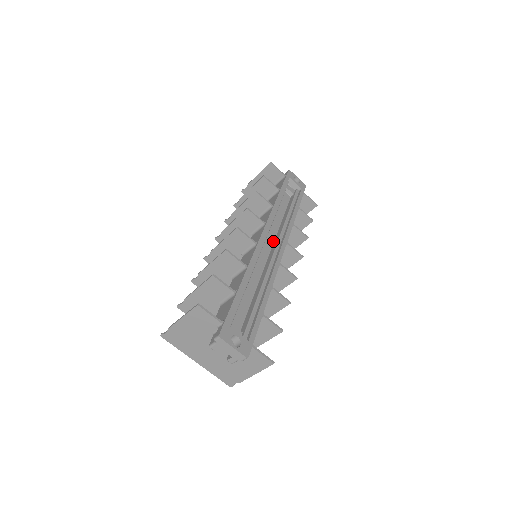
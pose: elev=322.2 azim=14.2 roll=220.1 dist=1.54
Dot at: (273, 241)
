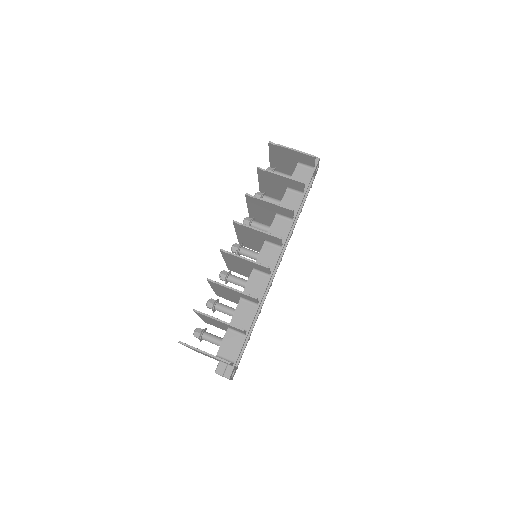
Dot at: occluded
